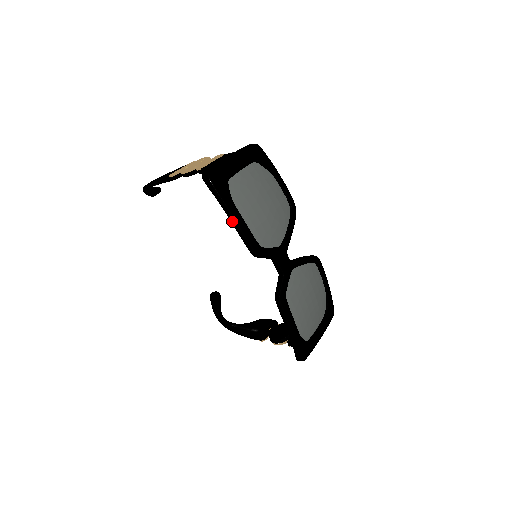
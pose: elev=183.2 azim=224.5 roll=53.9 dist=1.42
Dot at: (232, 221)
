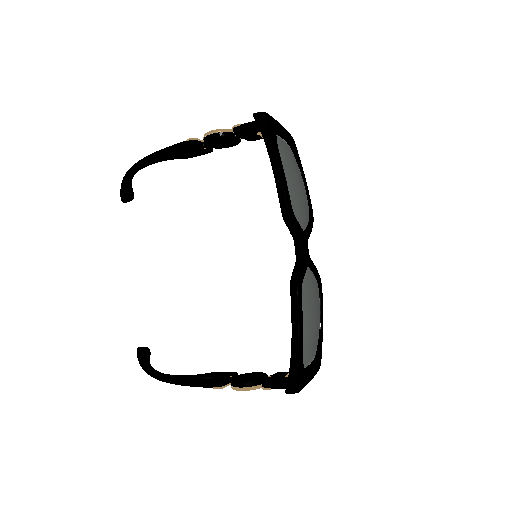
Dot at: (274, 165)
